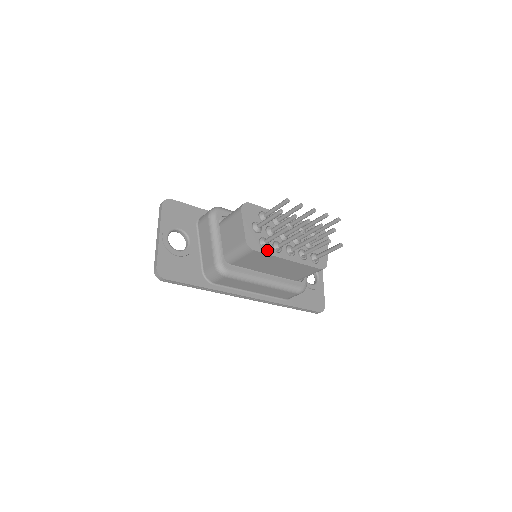
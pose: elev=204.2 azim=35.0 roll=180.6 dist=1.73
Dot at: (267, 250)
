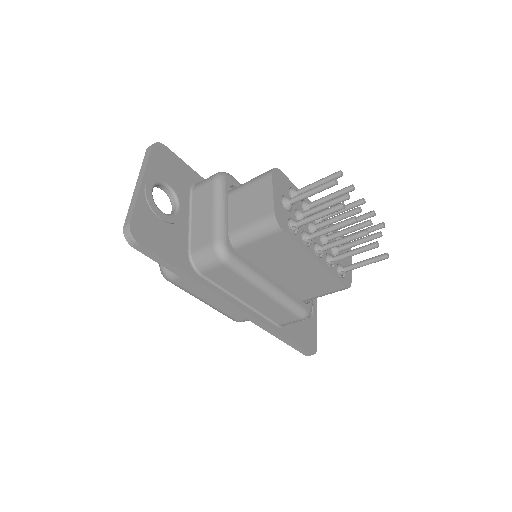
Dot at: (296, 237)
